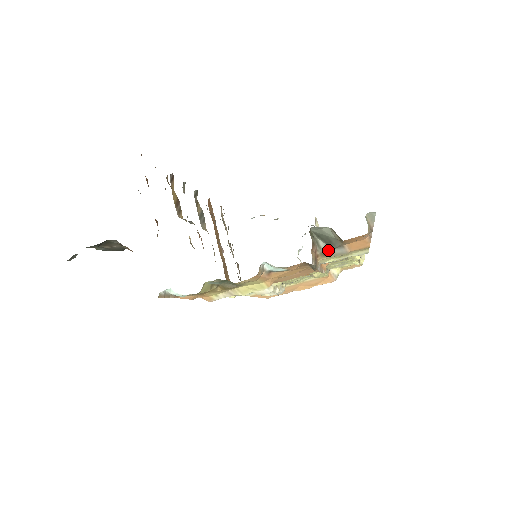
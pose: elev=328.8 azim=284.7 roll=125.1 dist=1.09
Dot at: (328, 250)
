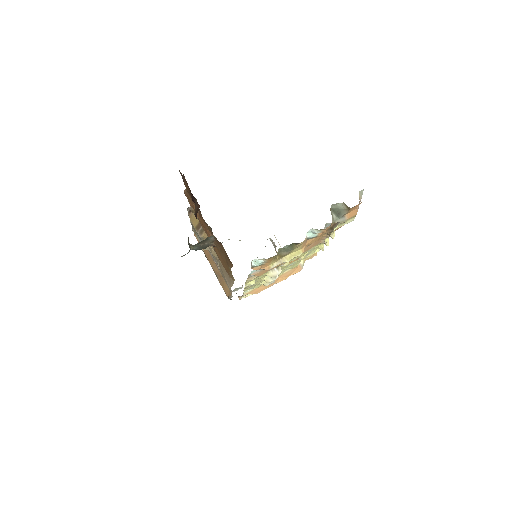
Dot at: (337, 220)
